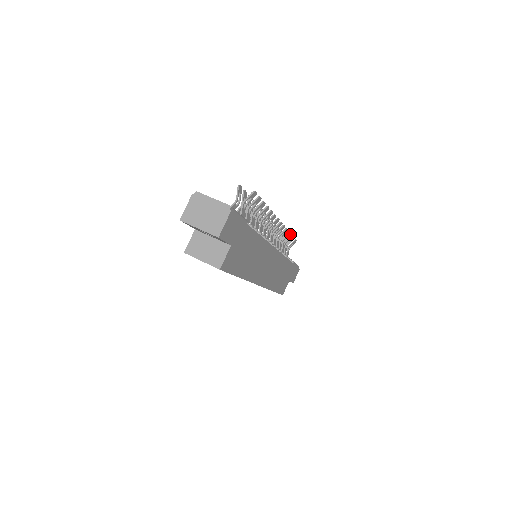
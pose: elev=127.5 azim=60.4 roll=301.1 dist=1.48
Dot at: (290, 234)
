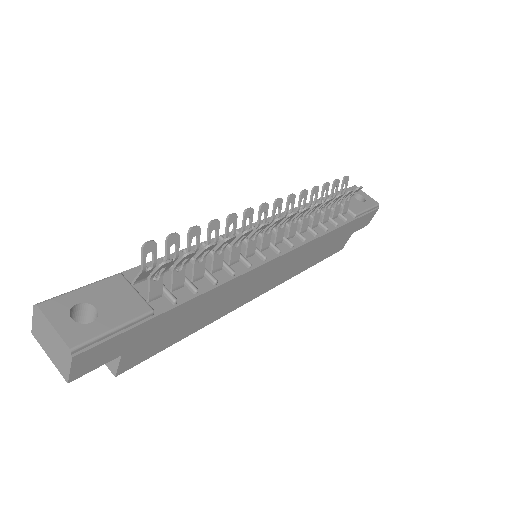
Dot at: occluded
